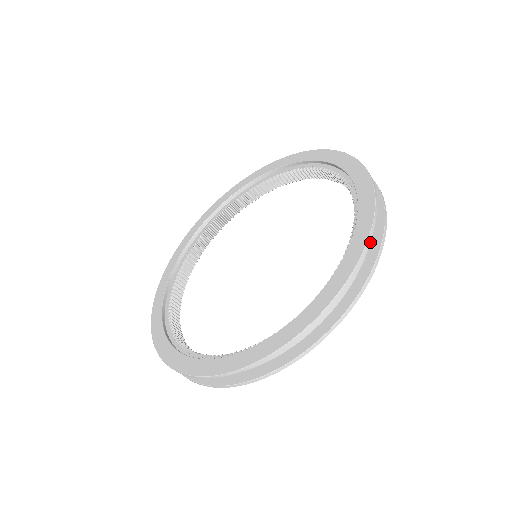
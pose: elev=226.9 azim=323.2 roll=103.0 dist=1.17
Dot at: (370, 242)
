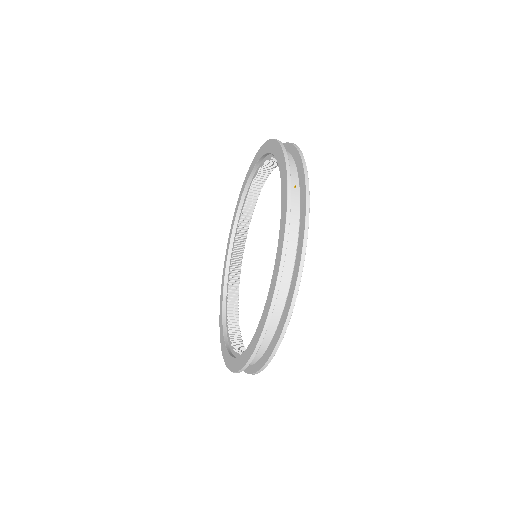
Dot at: (299, 177)
